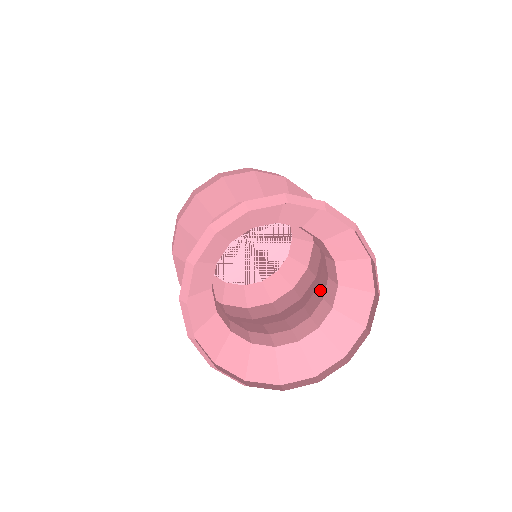
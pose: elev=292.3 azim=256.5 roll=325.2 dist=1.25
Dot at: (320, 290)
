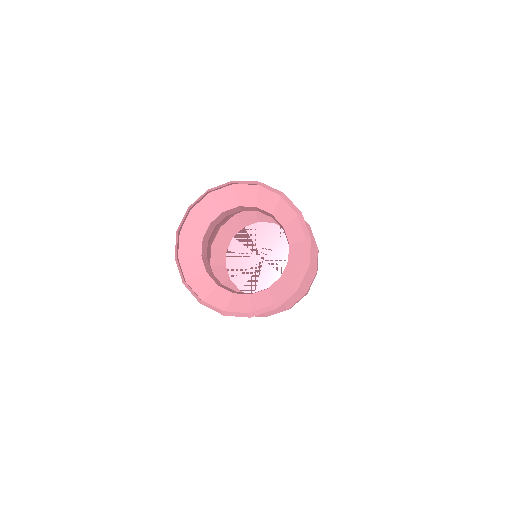
Dot at: occluded
